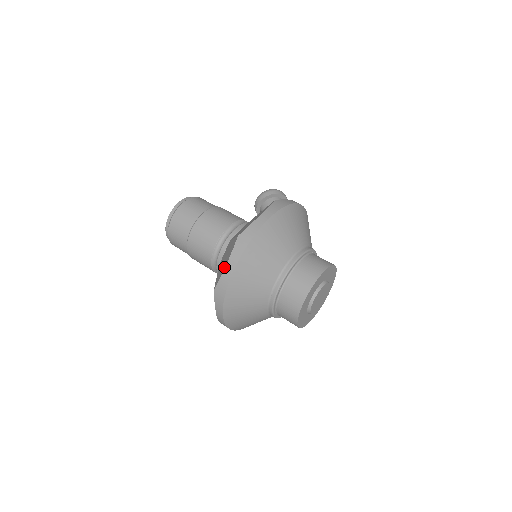
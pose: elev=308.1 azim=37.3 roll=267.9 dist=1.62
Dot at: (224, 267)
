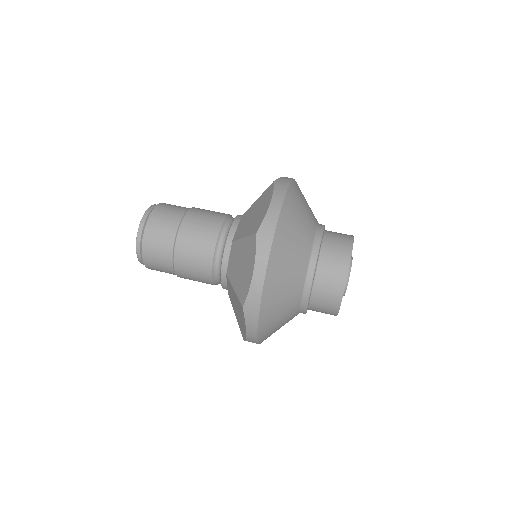
Dot at: (266, 206)
